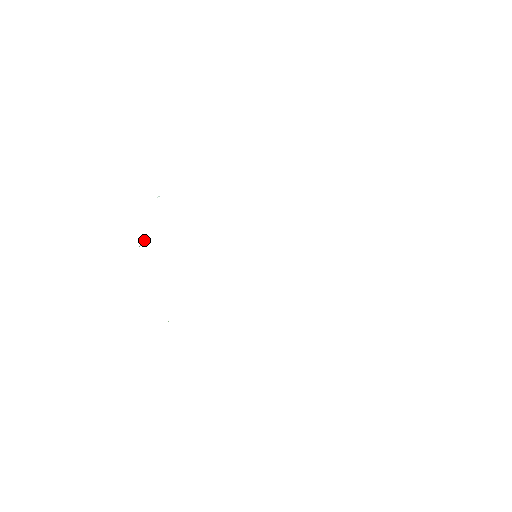
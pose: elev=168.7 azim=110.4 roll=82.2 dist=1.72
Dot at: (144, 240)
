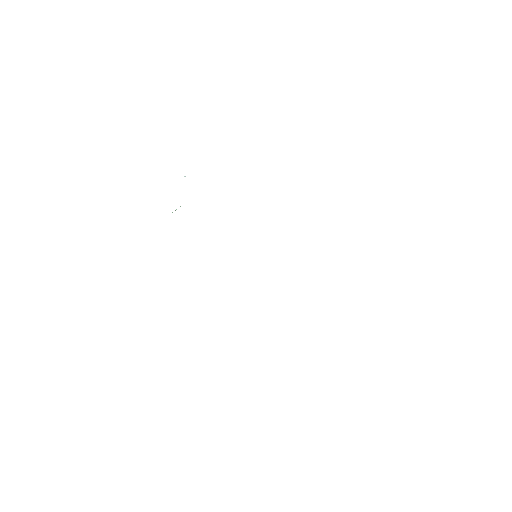
Dot at: occluded
